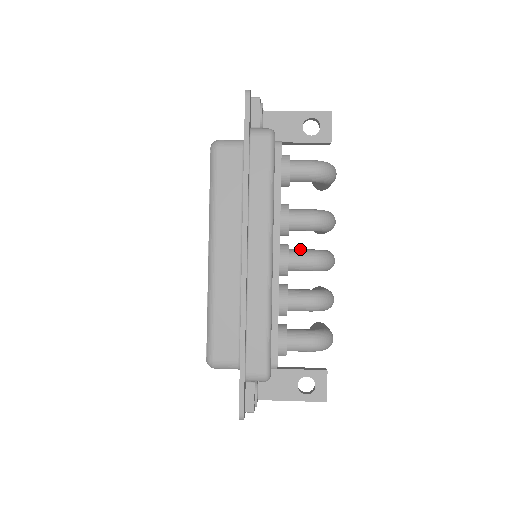
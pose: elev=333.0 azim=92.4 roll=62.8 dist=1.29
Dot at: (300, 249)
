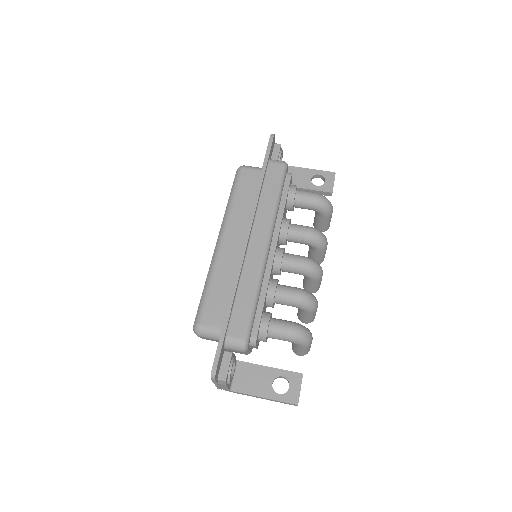
Dot at: occluded
